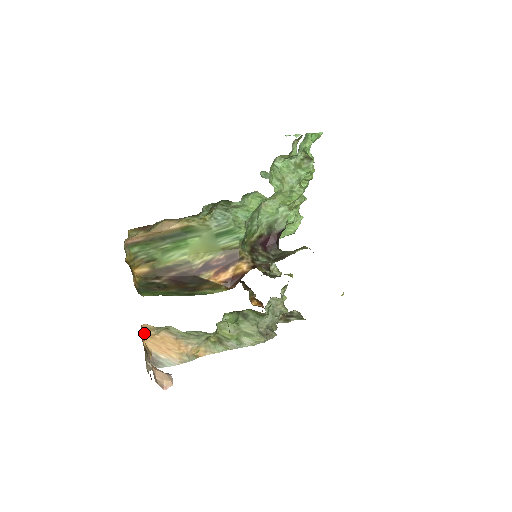
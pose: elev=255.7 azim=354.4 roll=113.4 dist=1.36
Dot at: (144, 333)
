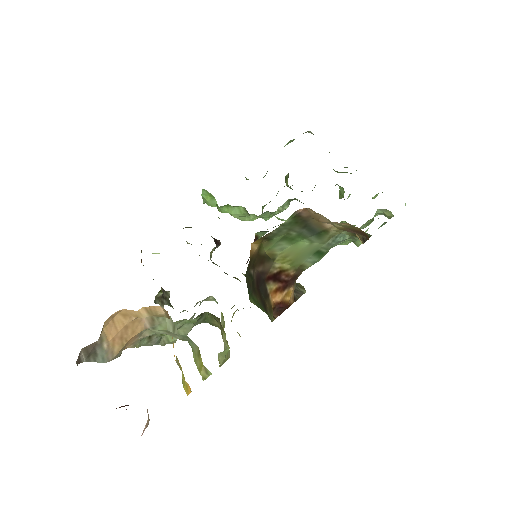
Dot at: (133, 310)
